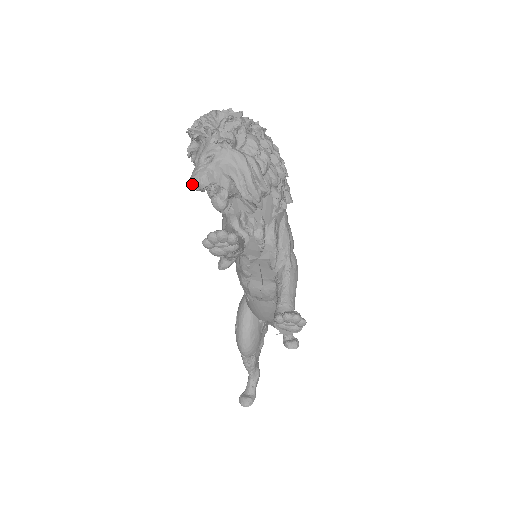
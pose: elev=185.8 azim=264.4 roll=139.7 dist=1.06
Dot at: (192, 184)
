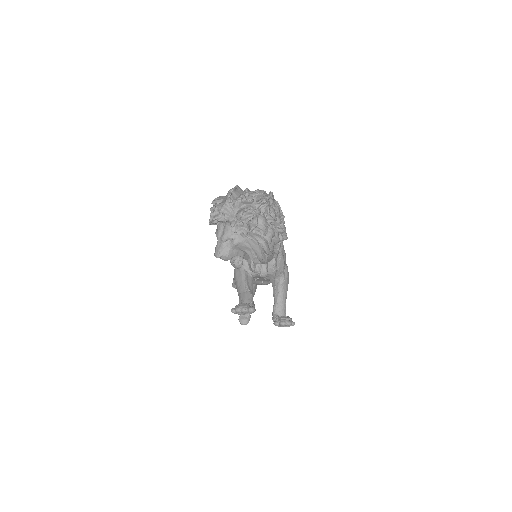
Dot at: occluded
